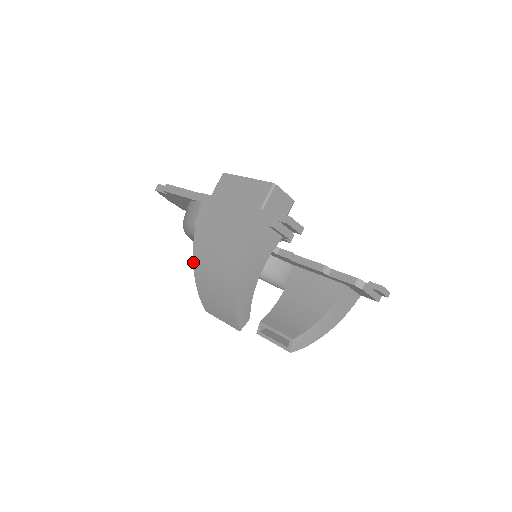
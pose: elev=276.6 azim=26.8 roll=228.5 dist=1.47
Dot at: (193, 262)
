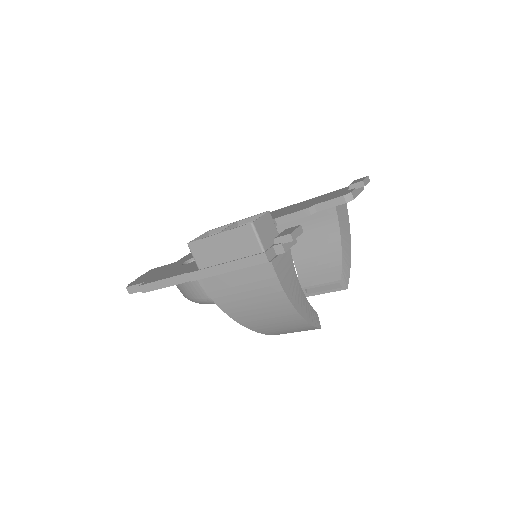
Dot at: occluded
